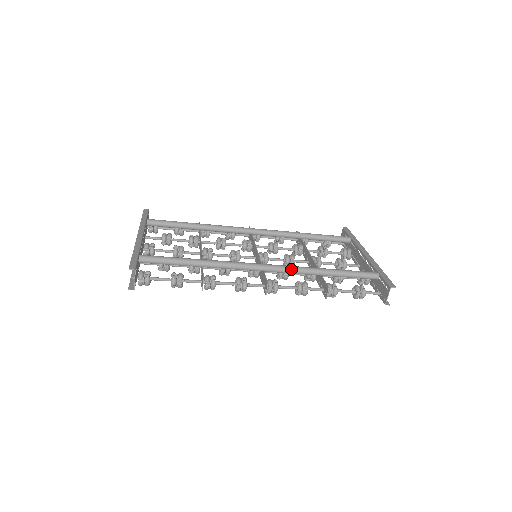
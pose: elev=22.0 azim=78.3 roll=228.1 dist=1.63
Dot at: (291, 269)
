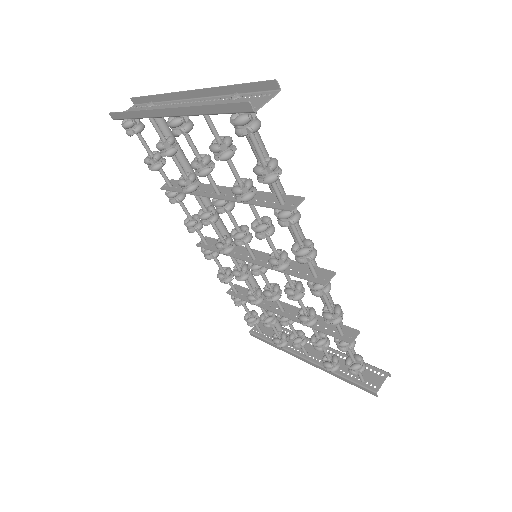
Dot at: occluded
